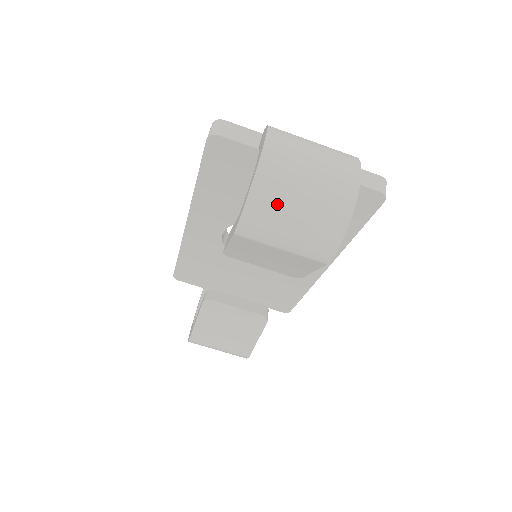
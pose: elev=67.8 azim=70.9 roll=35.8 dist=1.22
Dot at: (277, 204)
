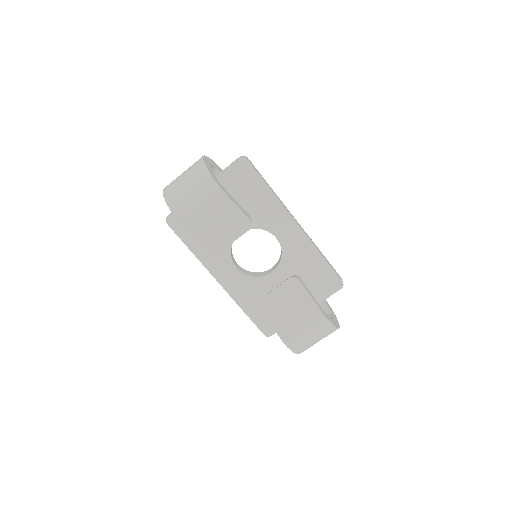
Dot at: (177, 193)
